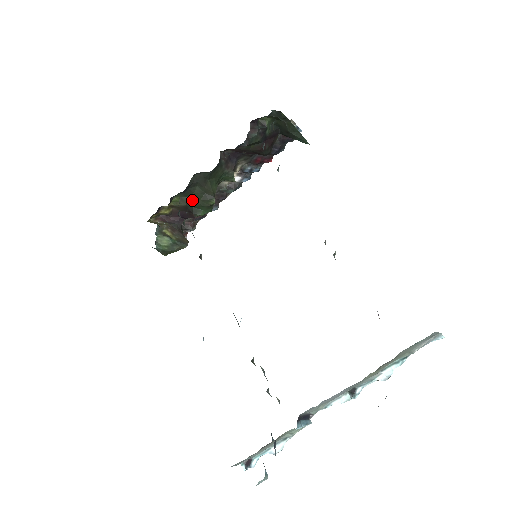
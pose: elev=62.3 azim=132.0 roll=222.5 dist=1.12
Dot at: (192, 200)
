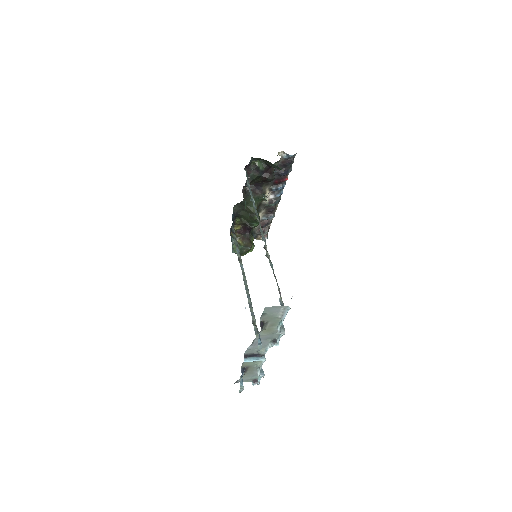
Dot at: (245, 219)
